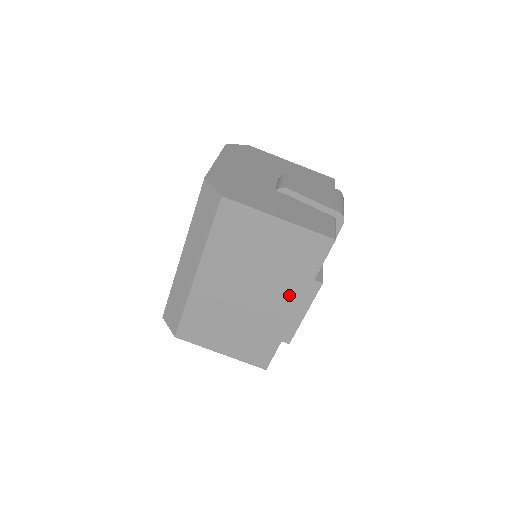
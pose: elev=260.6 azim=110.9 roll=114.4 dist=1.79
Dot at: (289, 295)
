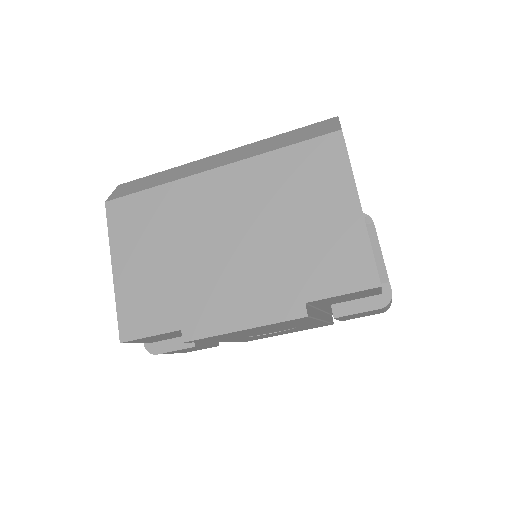
Dot at: (261, 289)
